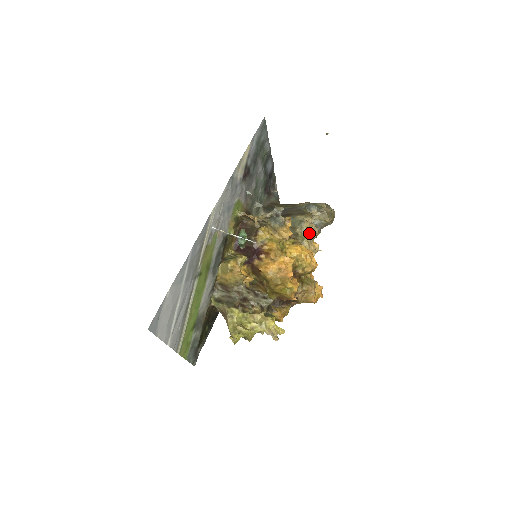
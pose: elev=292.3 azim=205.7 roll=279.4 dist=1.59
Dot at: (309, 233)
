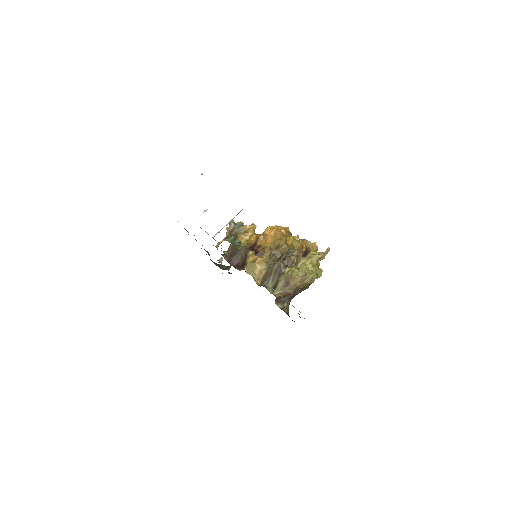
Dot at: occluded
